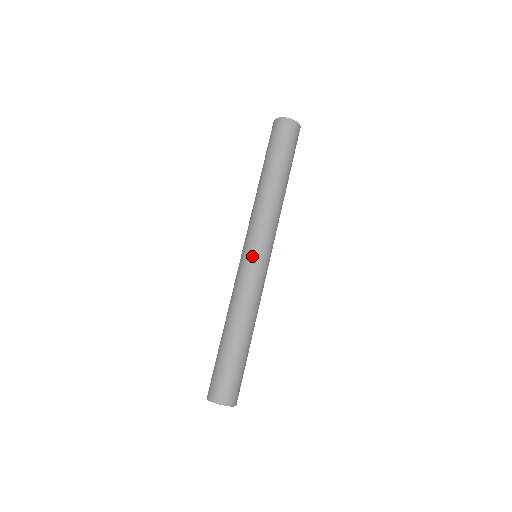
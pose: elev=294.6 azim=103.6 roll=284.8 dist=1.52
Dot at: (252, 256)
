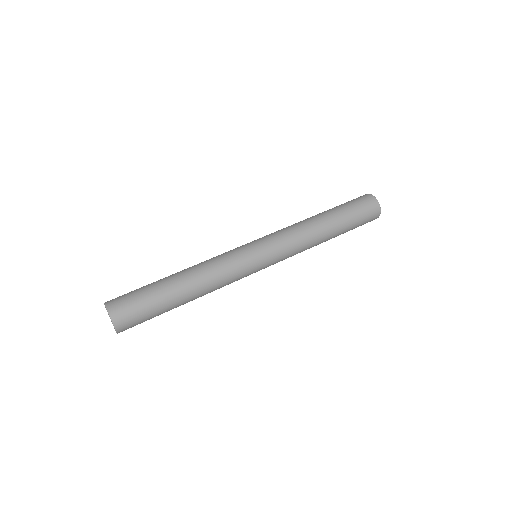
Dot at: (255, 249)
